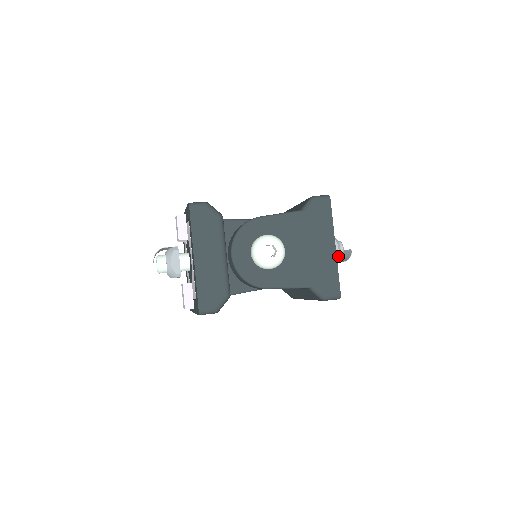
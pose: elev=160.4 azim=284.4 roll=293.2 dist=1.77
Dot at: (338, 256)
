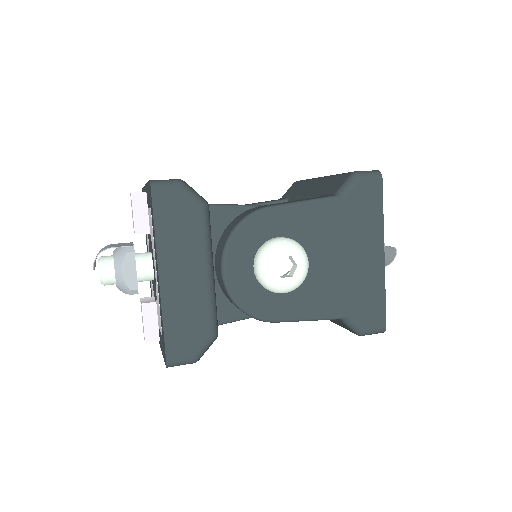
Dot at: occluded
